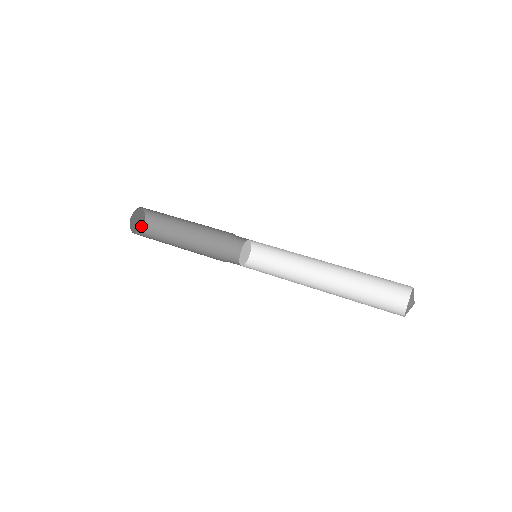
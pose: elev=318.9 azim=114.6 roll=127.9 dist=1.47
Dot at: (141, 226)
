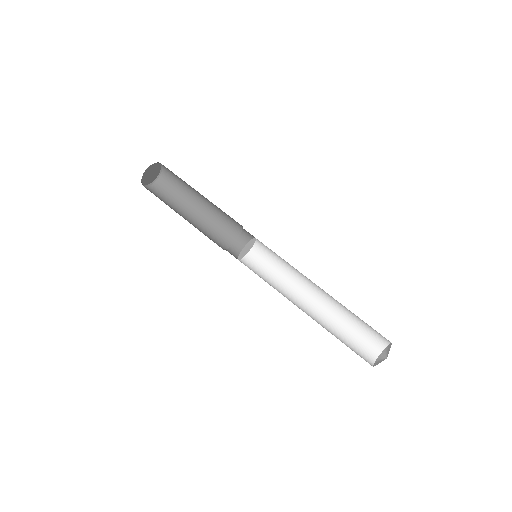
Dot at: (158, 170)
